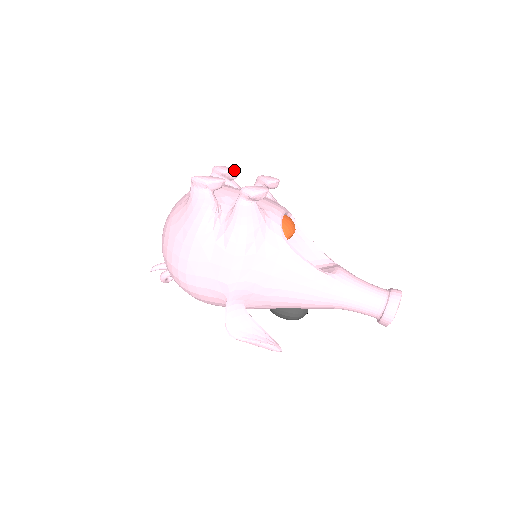
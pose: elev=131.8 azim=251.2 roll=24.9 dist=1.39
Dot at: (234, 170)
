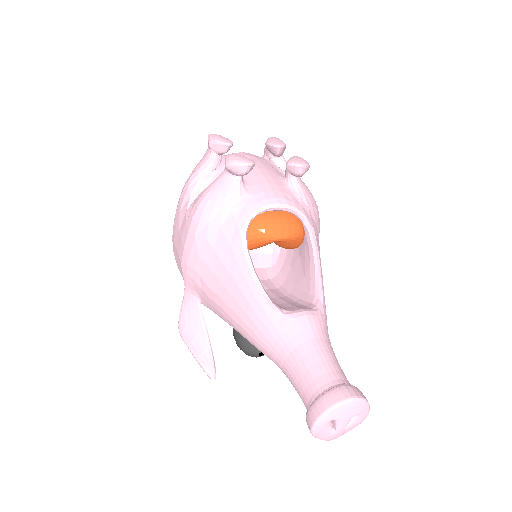
Dot at: (275, 143)
